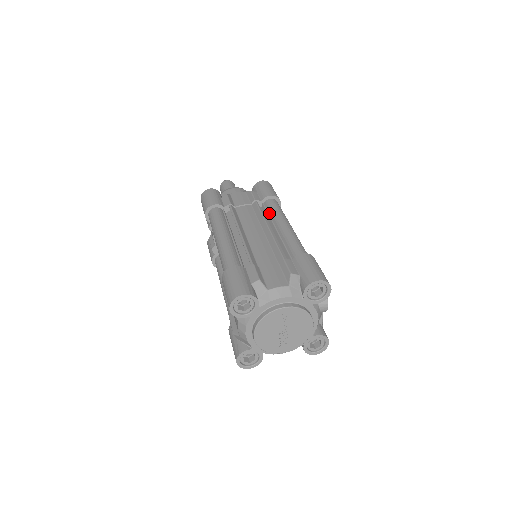
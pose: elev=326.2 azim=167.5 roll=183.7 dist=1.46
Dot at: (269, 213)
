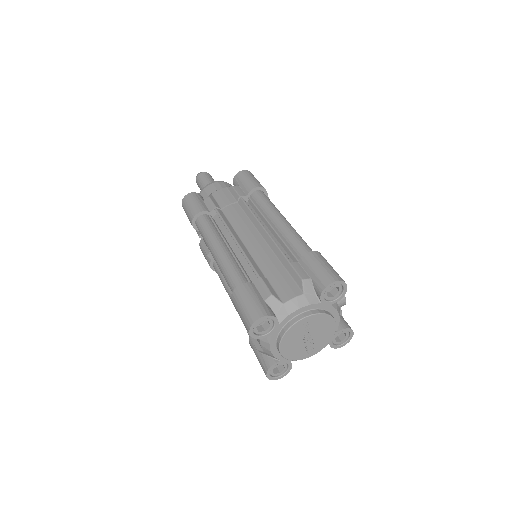
Dot at: (258, 208)
